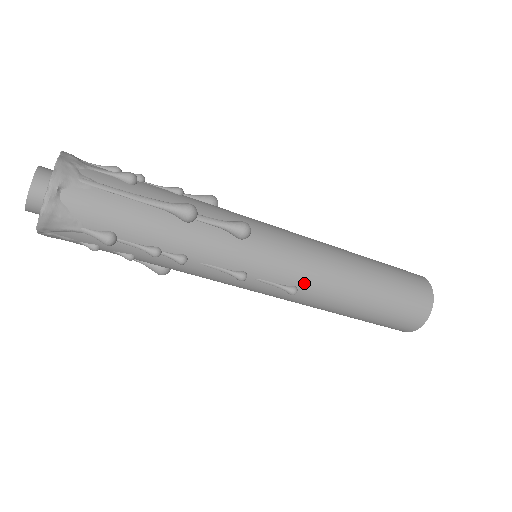
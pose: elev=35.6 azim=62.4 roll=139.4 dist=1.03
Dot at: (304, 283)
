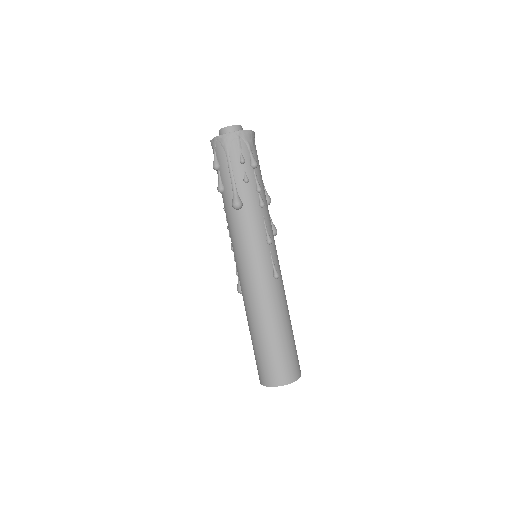
Dot at: (280, 279)
